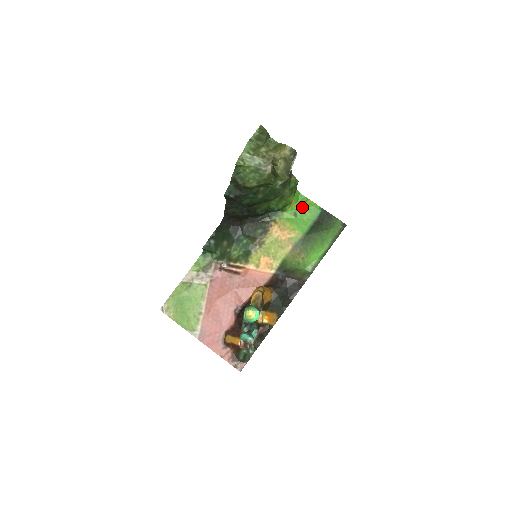
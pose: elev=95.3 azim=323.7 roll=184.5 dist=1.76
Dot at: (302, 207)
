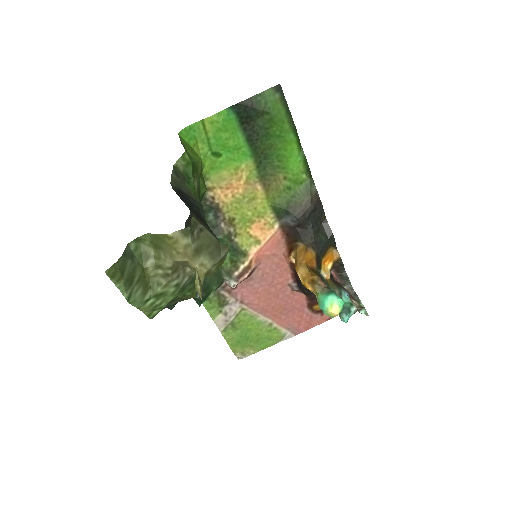
Dot at: (210, 138)
